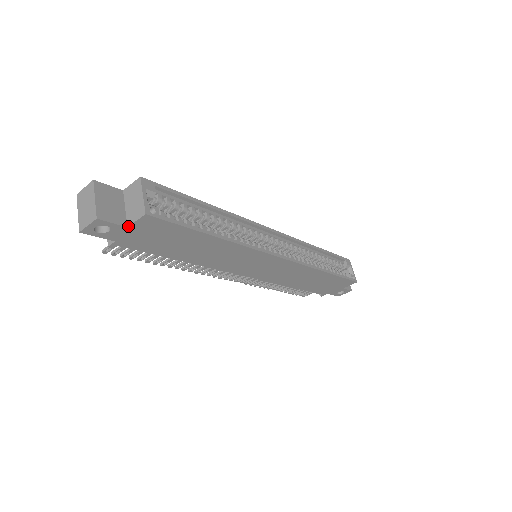
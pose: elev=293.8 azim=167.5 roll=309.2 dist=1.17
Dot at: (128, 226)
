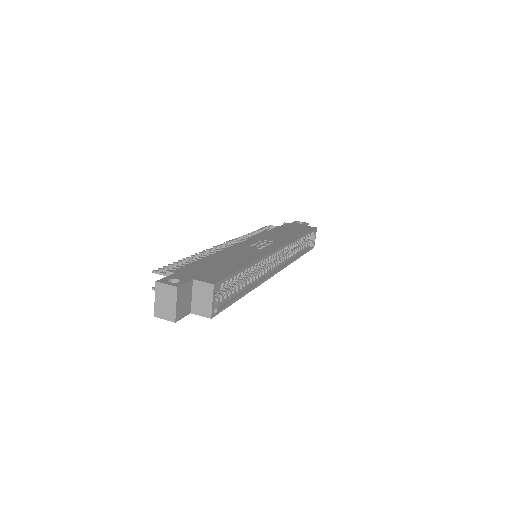
Dot at: (192, 313)
